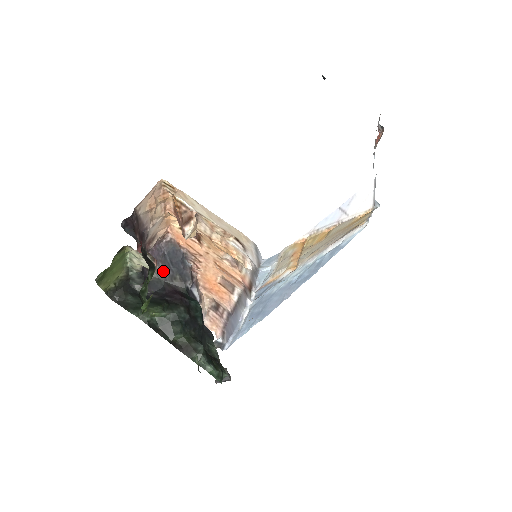
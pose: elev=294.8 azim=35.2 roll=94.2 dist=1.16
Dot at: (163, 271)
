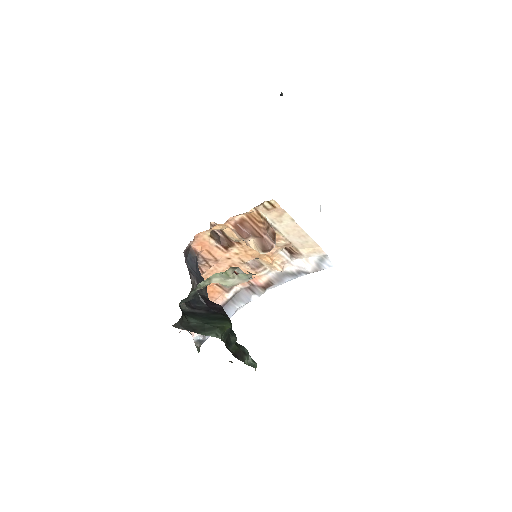
Dot at: (196, 283)
